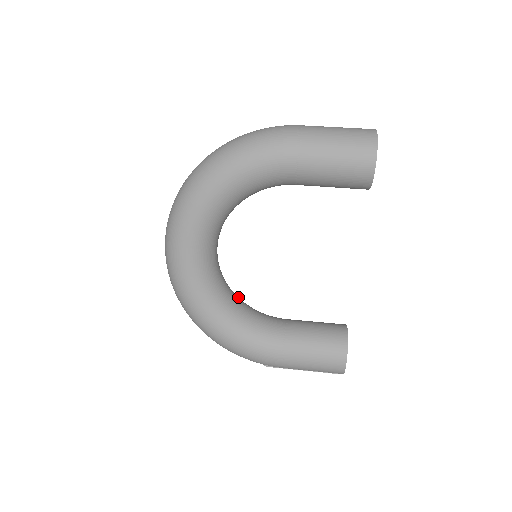
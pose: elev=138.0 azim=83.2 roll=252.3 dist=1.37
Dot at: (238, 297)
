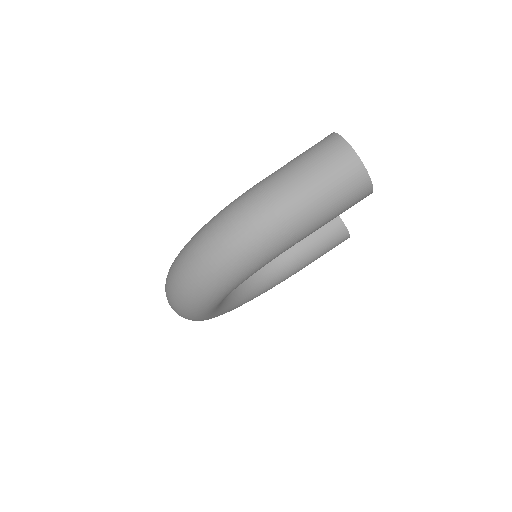
Dot at: occluded
